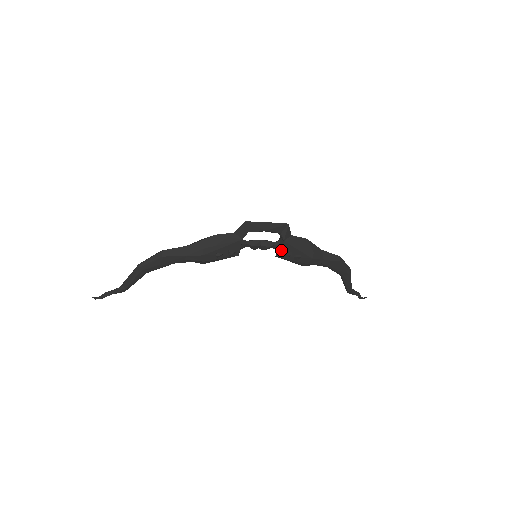
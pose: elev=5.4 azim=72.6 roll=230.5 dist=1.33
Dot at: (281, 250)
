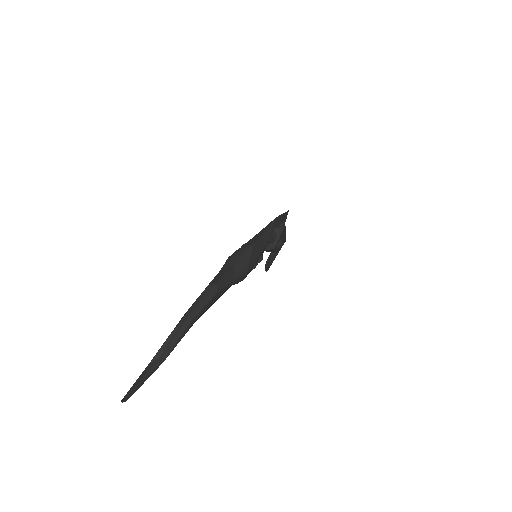
Dot at: (277, 241)
